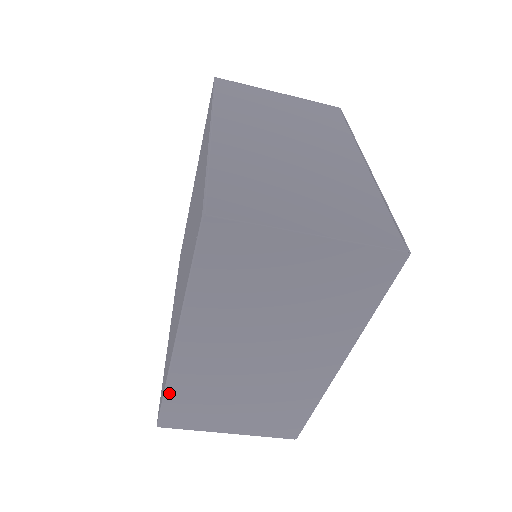
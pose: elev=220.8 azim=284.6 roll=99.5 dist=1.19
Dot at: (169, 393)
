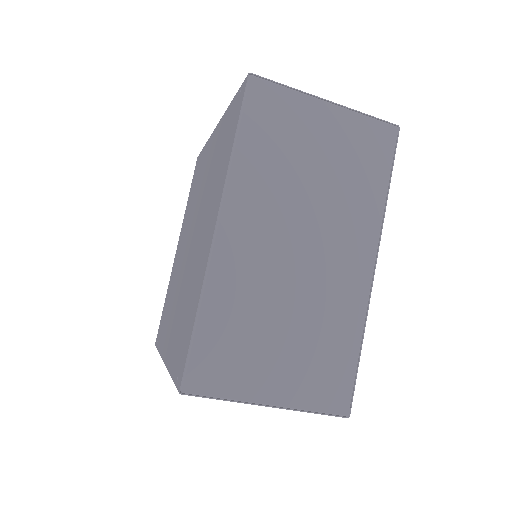
Dot at: occluded
